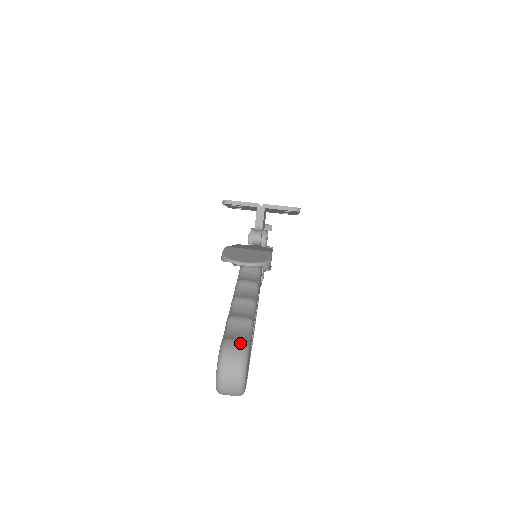
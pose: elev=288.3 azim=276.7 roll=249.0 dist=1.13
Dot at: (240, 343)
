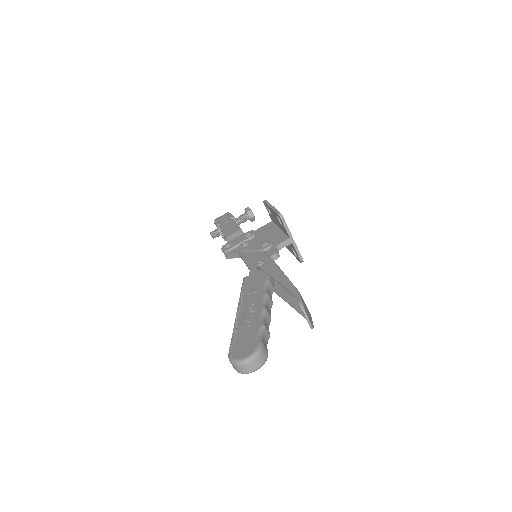
Dot at: (267, 352)
